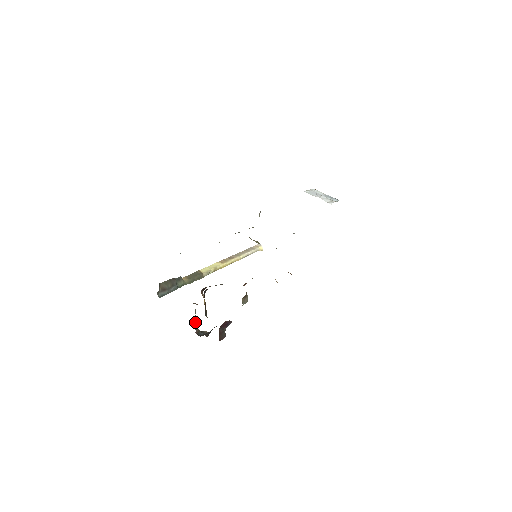
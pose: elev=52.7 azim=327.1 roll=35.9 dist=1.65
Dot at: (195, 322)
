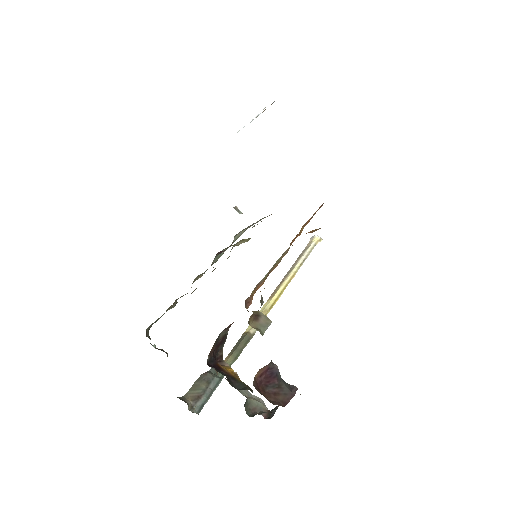
Dot at: (250, 406)
